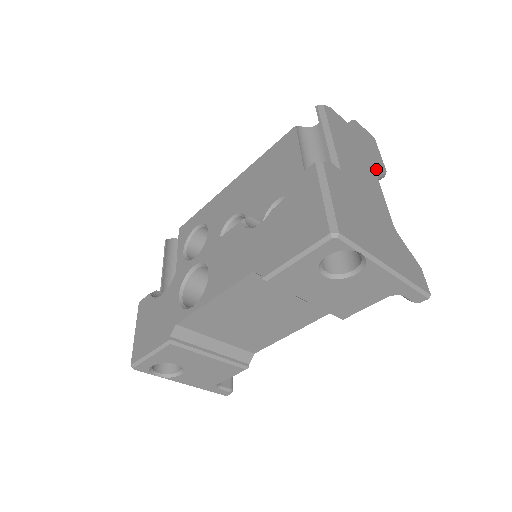
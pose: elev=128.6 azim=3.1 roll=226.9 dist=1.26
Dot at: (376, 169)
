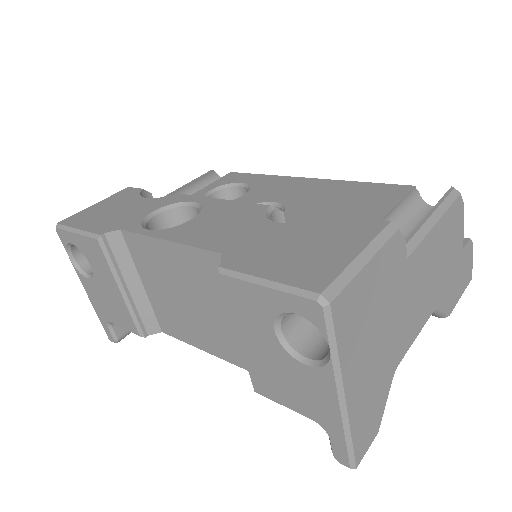
Dot at: (442, 302)
